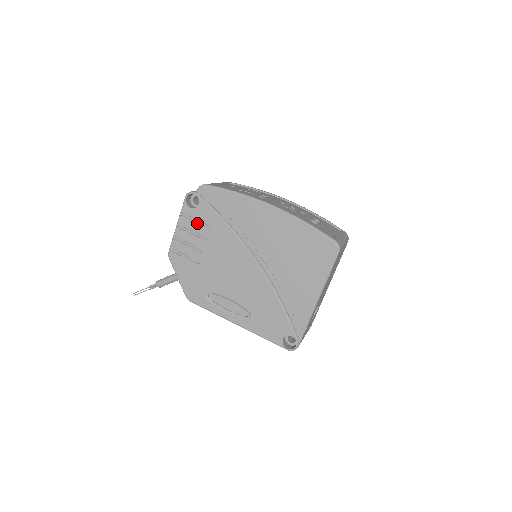
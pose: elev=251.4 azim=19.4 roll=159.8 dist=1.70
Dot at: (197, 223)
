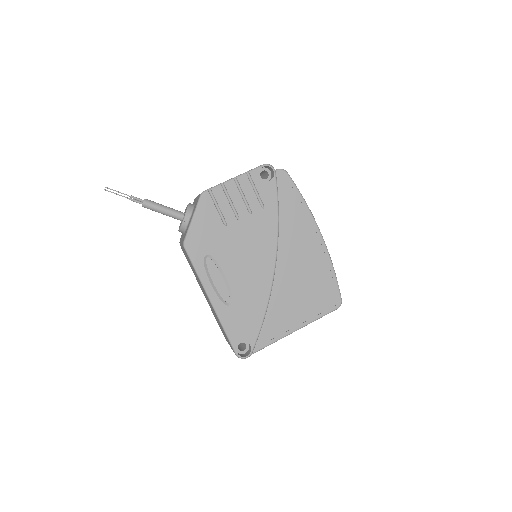
Dot at: (255, 193)
